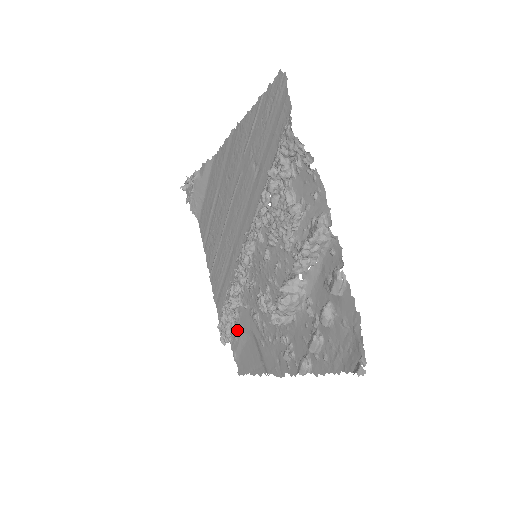
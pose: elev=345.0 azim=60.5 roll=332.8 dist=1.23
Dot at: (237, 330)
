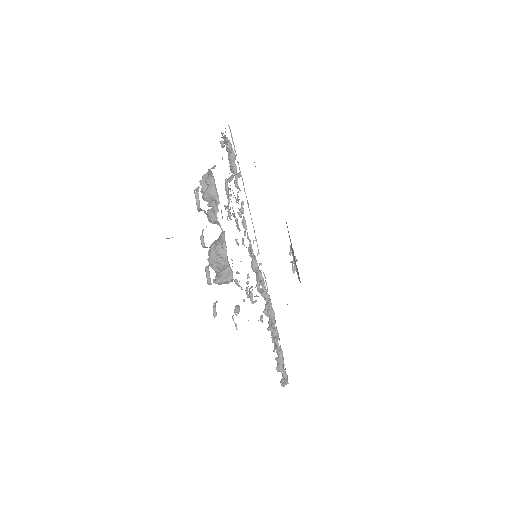
Dot at: occluded
